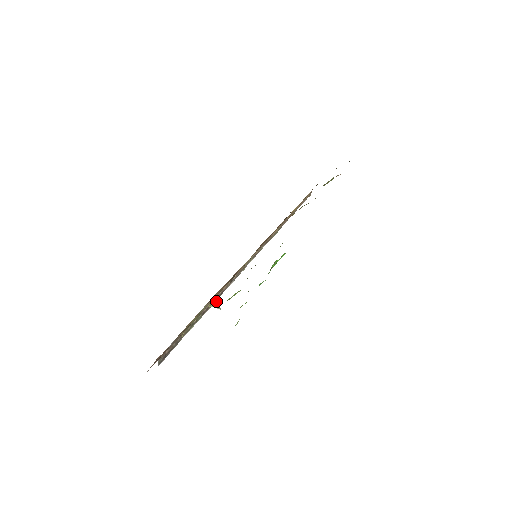
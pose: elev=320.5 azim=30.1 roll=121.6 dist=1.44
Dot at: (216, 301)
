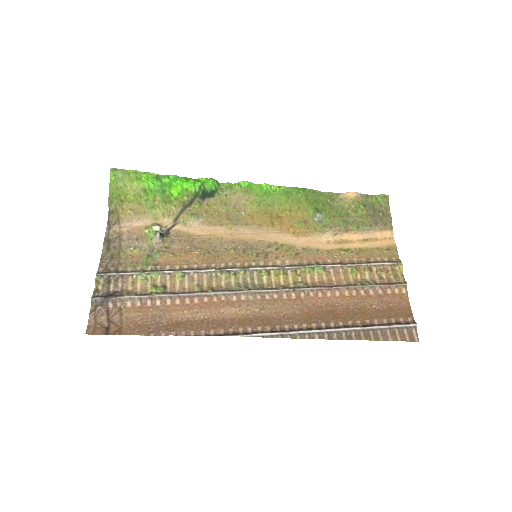
Dot at: (156, 228)
